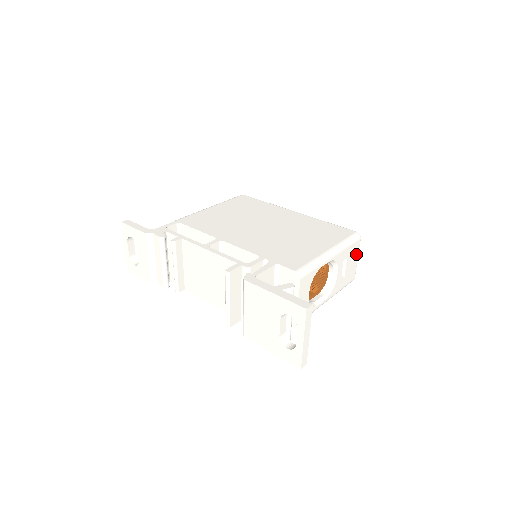
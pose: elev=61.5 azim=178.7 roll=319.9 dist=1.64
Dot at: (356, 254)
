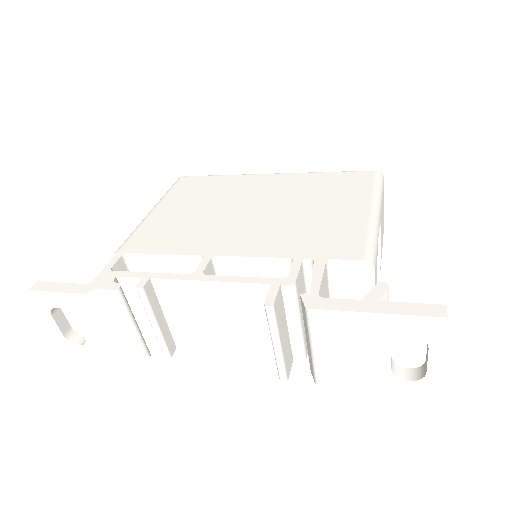
Dot at: (383, 201)
